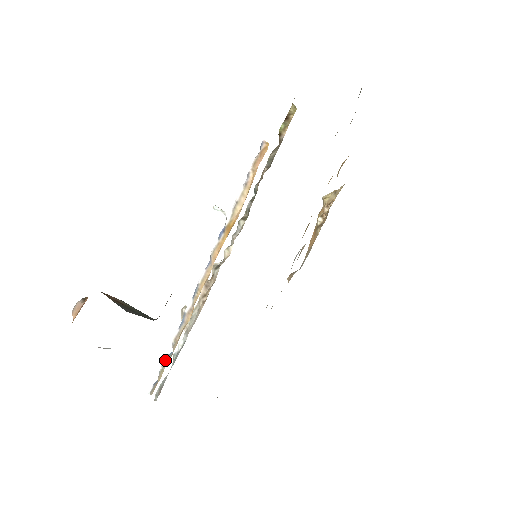
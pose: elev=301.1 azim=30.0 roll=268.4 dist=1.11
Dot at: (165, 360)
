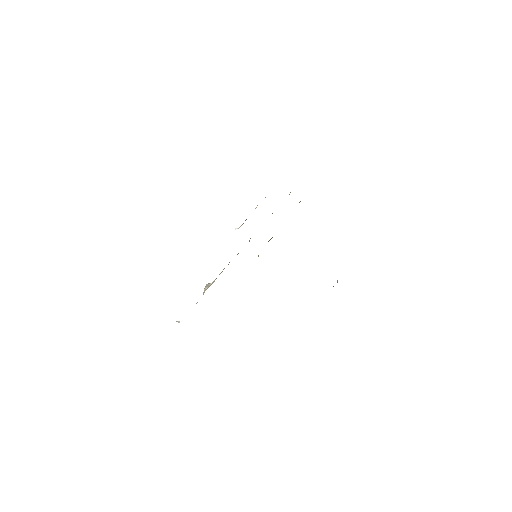
Dot at: occluded
